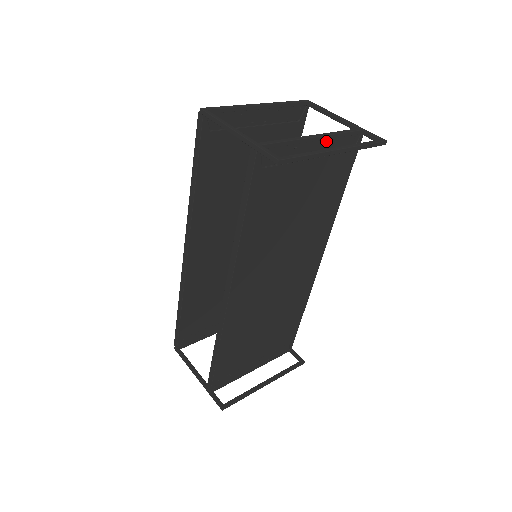
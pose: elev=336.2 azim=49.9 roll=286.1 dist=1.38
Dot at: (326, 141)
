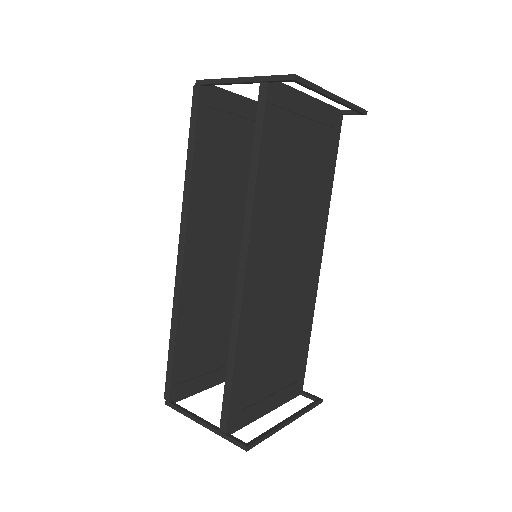
Dot at: (317, 106)
